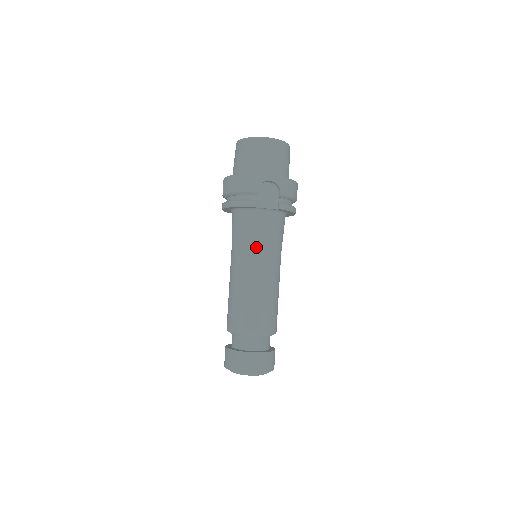
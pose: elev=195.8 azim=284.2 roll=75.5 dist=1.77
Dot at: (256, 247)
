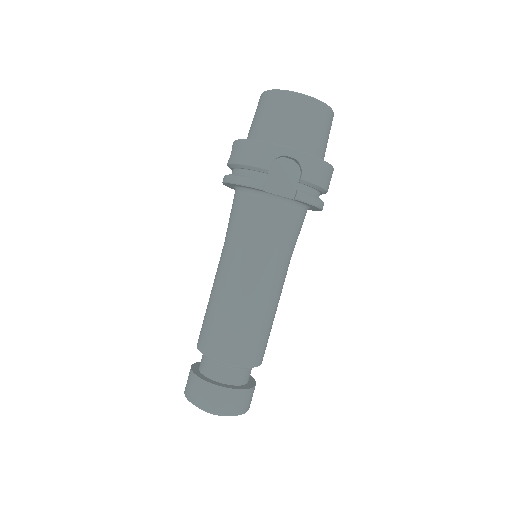
Dot at: (253, 245)
